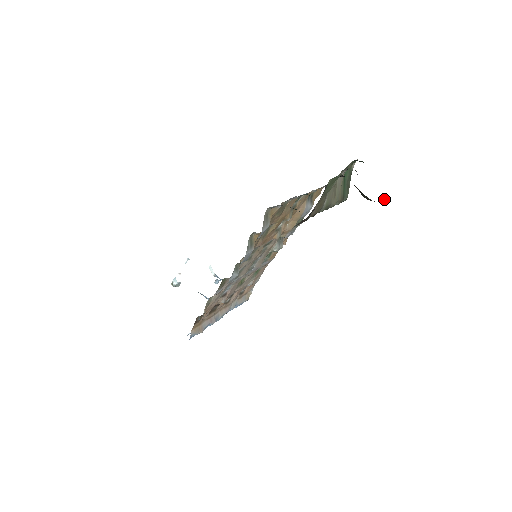
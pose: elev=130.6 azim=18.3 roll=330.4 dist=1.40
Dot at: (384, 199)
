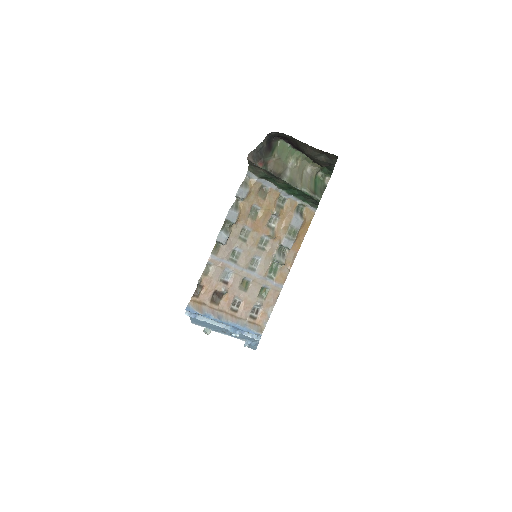
Dot at: (324, 158)
